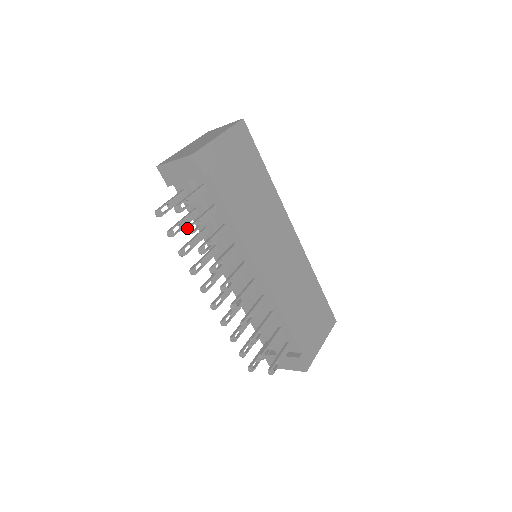
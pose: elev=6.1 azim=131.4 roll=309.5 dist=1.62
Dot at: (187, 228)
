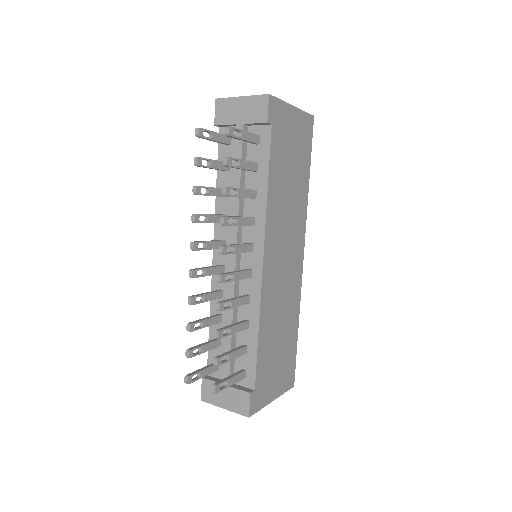
Dot at: (226, 157)
